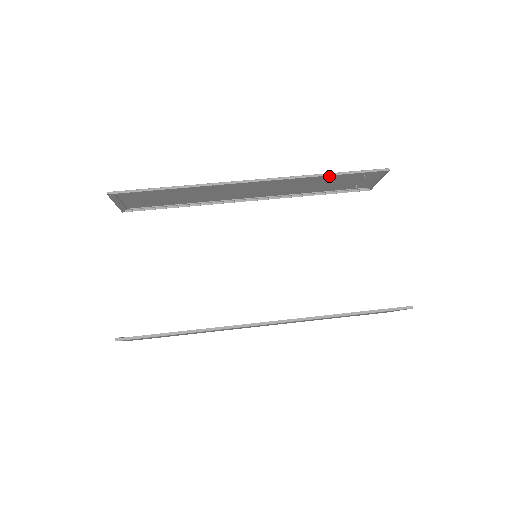
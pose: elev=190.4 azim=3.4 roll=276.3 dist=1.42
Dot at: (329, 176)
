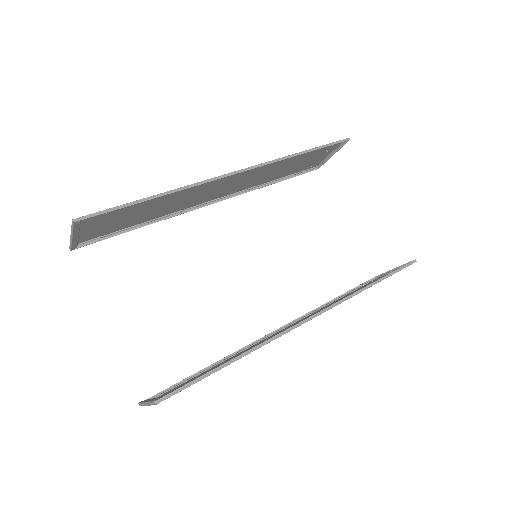
Dot at: (300, 155)
